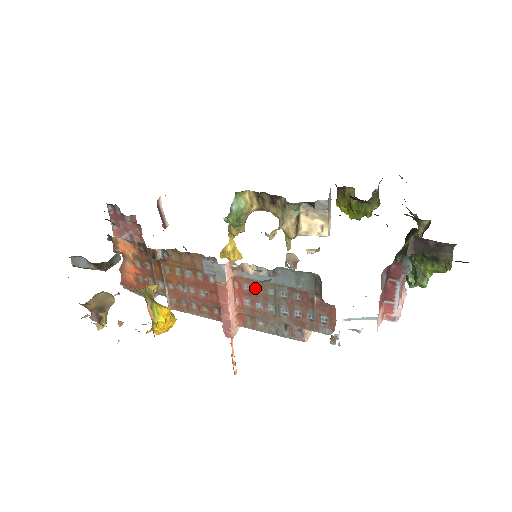
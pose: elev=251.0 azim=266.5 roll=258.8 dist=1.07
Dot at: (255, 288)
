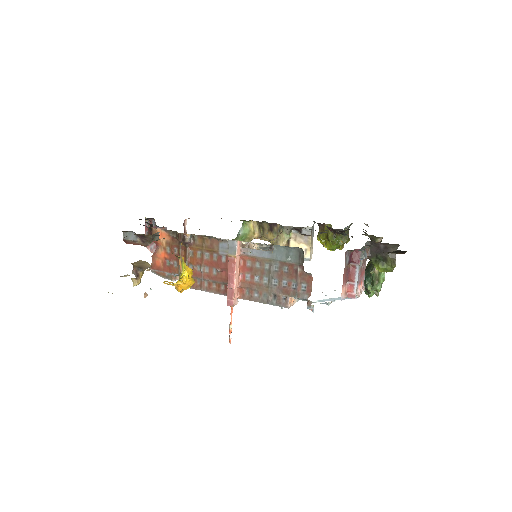
Dot at: (256, 264)
